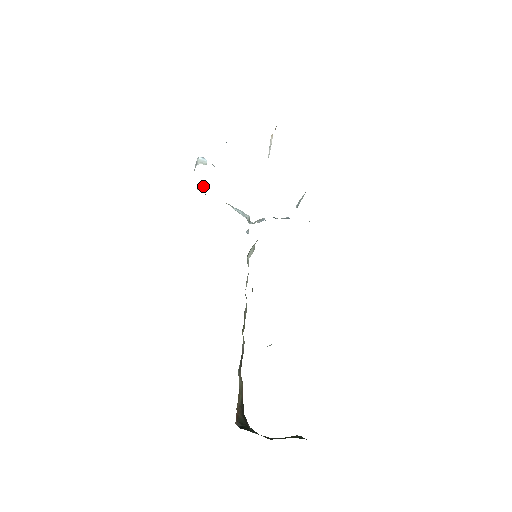
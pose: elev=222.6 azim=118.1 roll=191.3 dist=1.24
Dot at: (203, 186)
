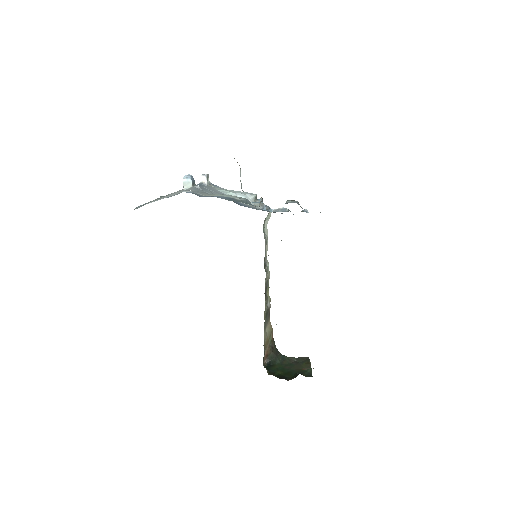
Dot at: (205, 179)
